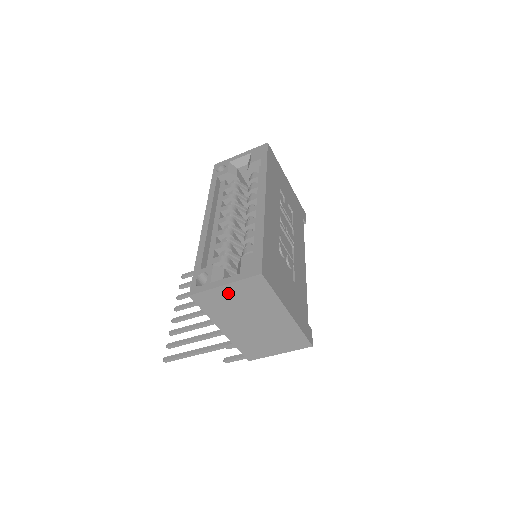
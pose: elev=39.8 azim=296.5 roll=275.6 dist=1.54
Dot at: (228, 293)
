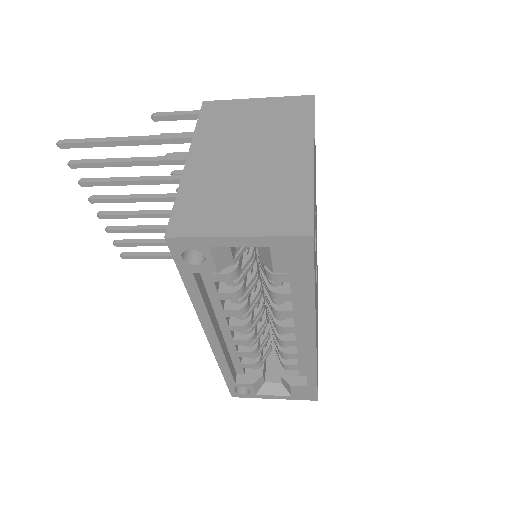
Dot at: occluded
